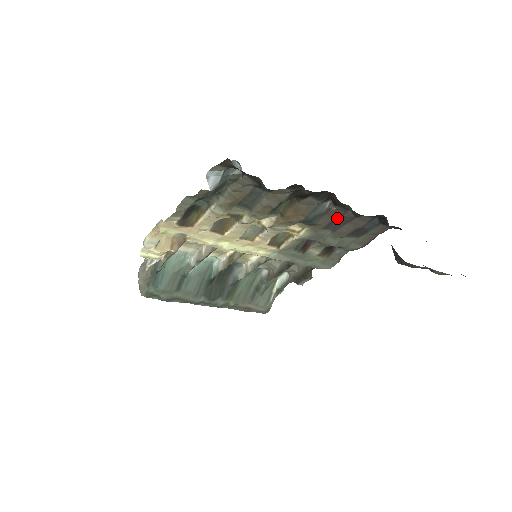
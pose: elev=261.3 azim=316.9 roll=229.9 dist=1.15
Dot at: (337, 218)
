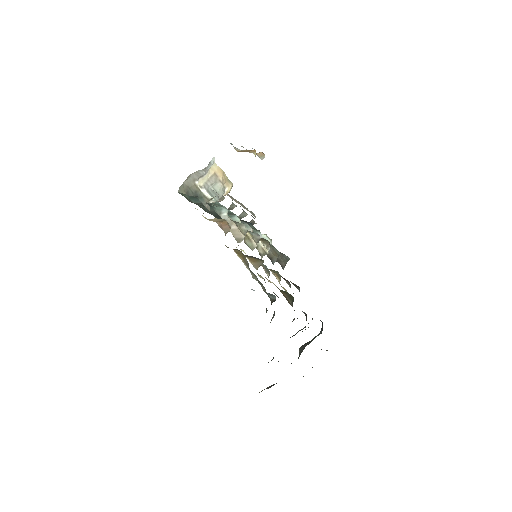
Dot at: occluded
